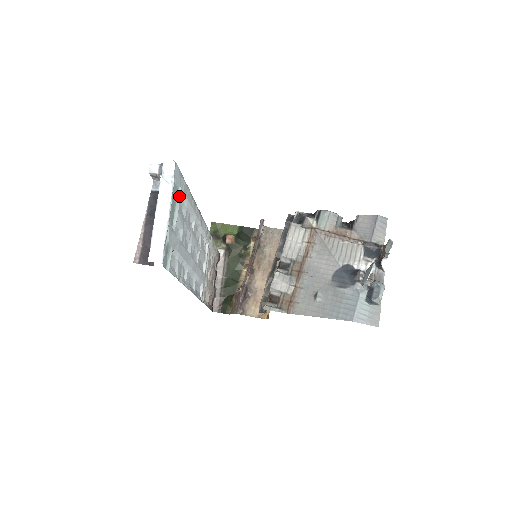
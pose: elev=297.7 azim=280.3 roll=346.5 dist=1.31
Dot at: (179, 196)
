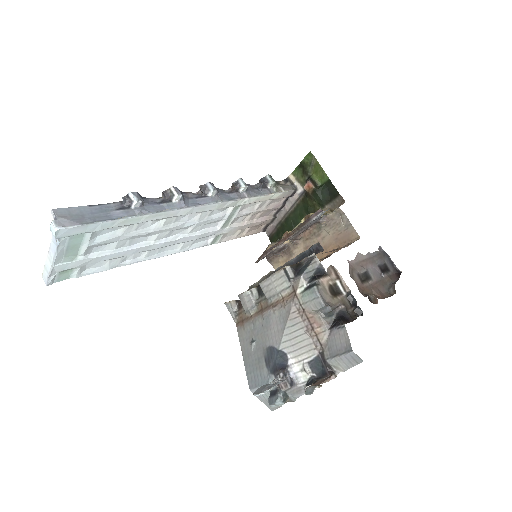
Dot at: (89, 236)
